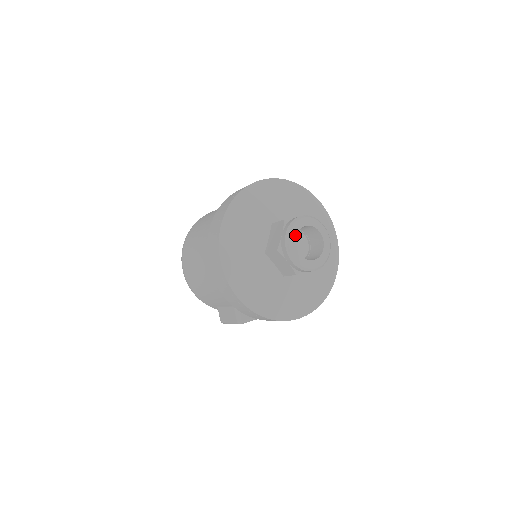
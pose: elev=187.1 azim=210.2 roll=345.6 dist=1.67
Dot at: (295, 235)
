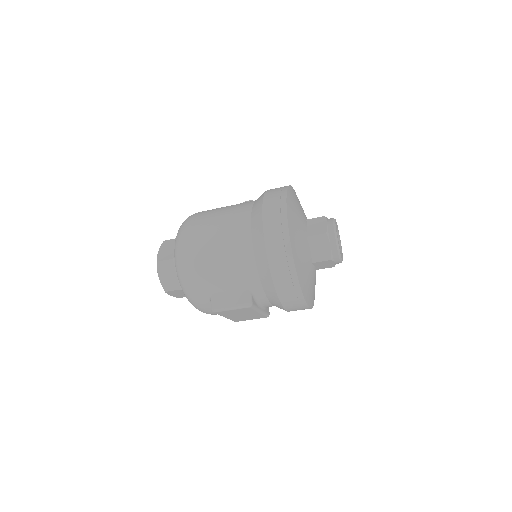
Dot at: (336, 228)
